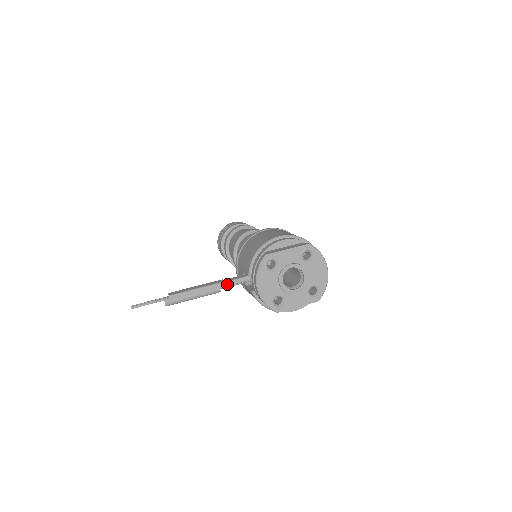
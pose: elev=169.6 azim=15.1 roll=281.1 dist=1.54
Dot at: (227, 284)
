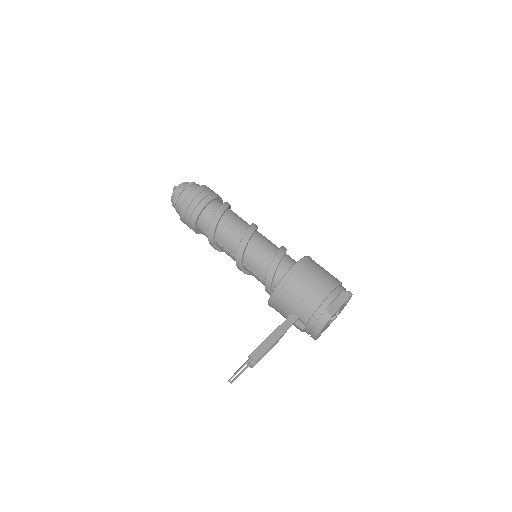
Dot at: occluded
